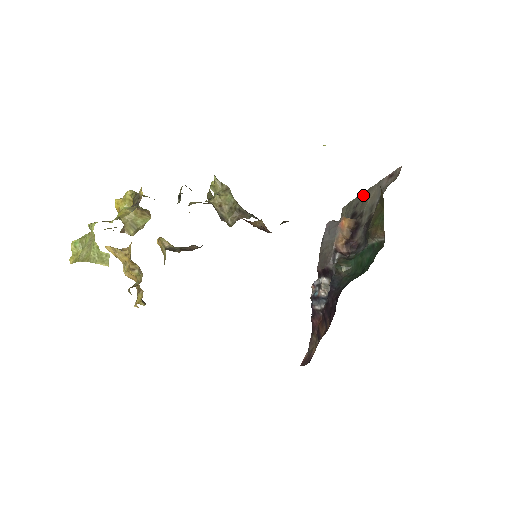
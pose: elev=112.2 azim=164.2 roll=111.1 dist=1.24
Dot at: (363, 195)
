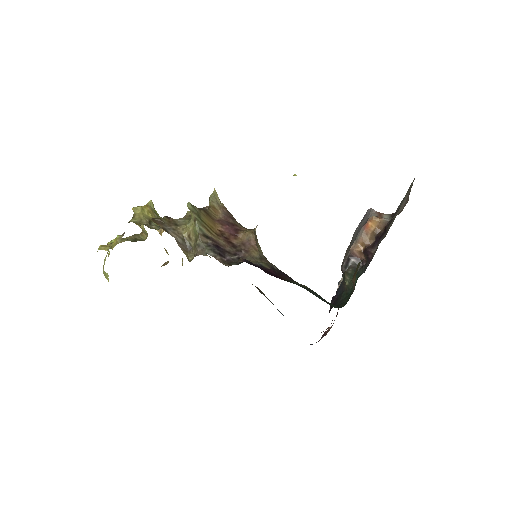
Dot at: occluded
